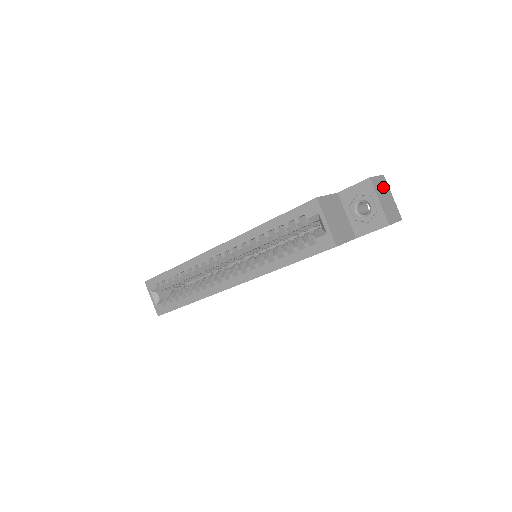
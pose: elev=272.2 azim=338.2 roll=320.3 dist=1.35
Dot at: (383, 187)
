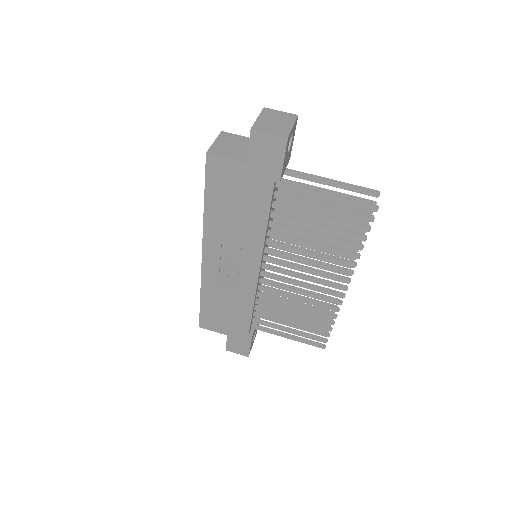
Dot at: (282, 117)
